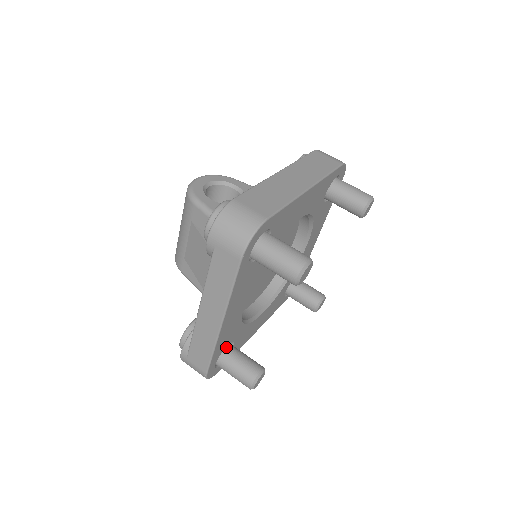
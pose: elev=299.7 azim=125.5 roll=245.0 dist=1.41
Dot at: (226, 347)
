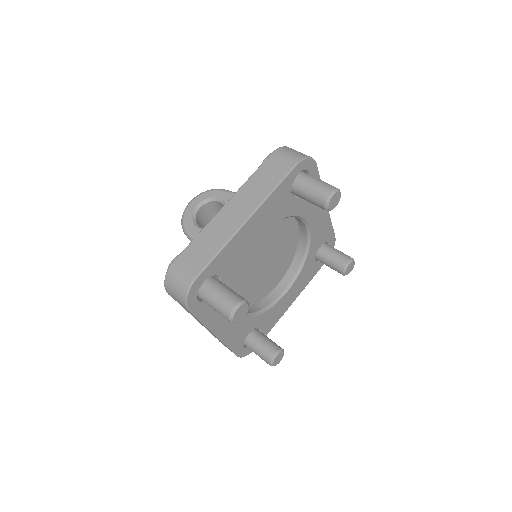
Dot at: (249, 335)
